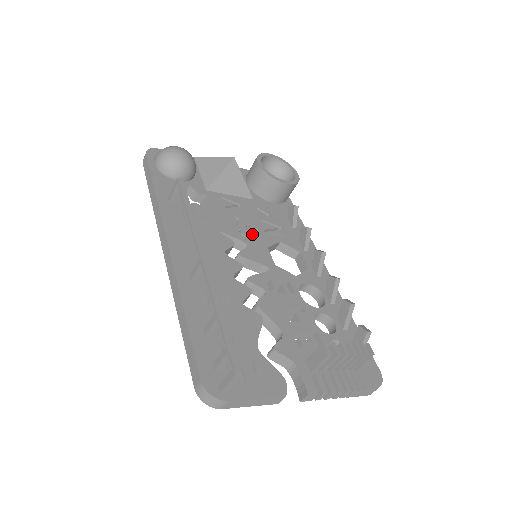
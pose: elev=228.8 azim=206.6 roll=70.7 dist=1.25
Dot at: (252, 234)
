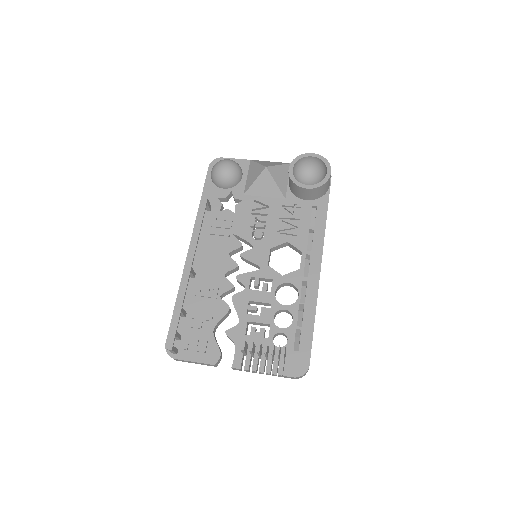
Dot at: (264, 235)
